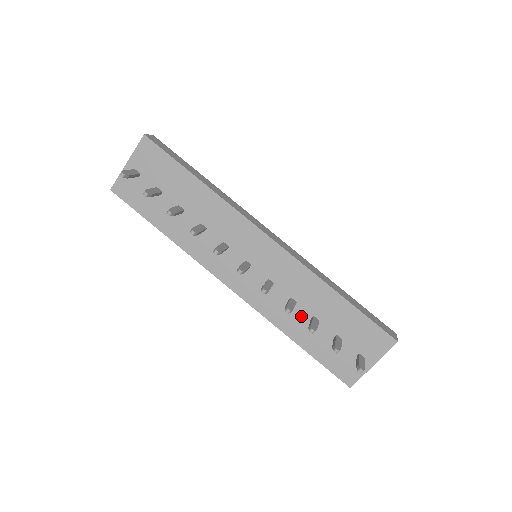
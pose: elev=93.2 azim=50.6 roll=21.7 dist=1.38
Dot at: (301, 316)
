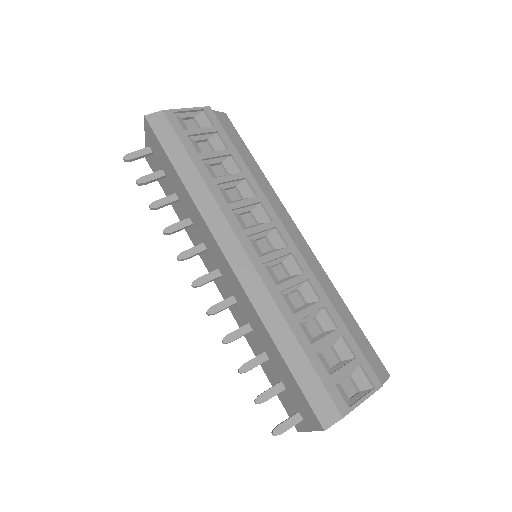
Dot at: (258, 344)
